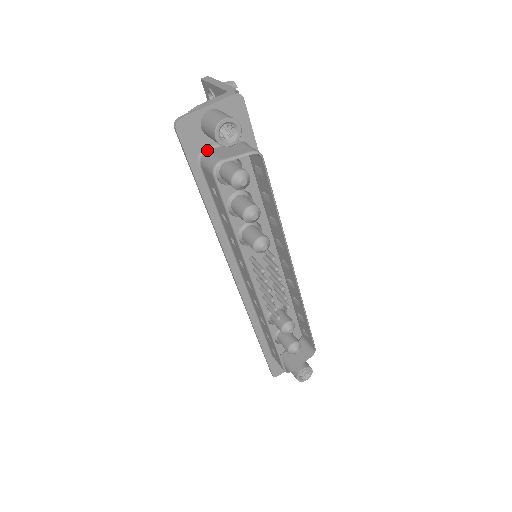
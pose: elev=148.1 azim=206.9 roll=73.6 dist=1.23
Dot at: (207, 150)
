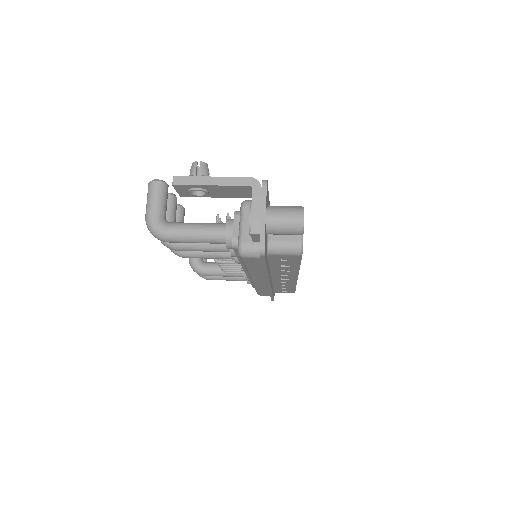
Dot at: (269, 242)
